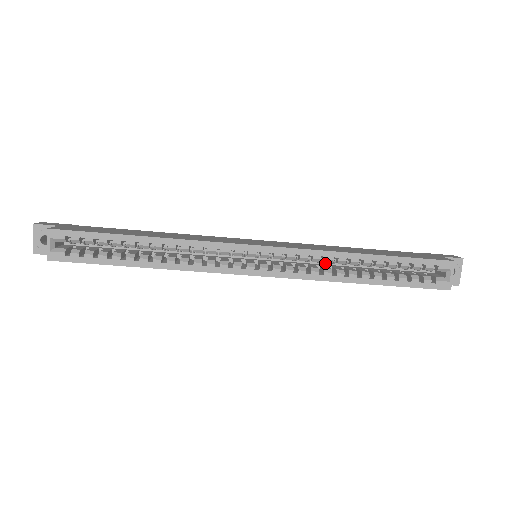
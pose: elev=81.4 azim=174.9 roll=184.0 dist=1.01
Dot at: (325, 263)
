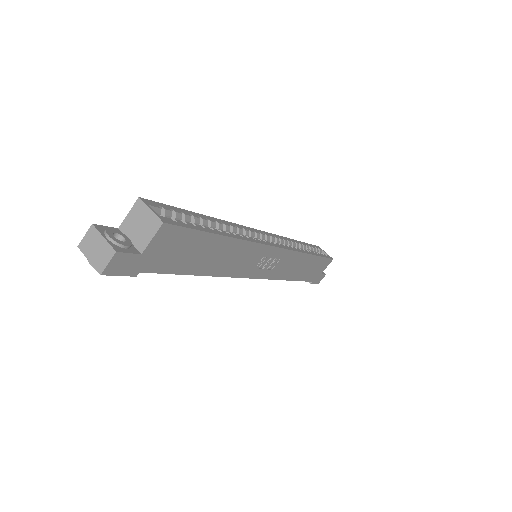
Dot at: occluded
